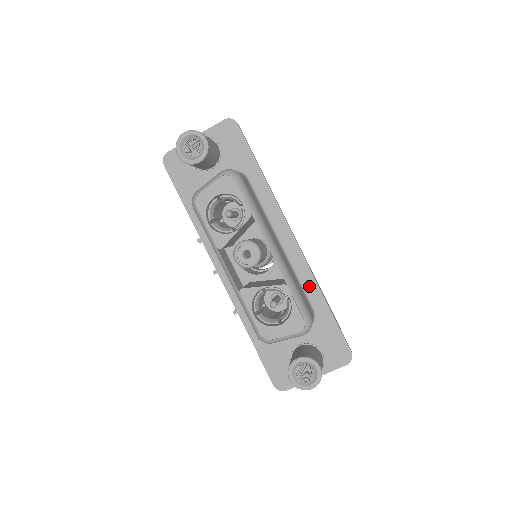
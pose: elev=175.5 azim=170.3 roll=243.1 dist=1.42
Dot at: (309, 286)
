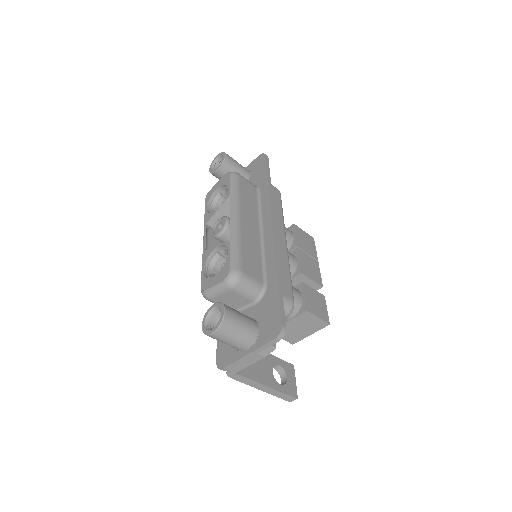
Dot at: (269, 263)
